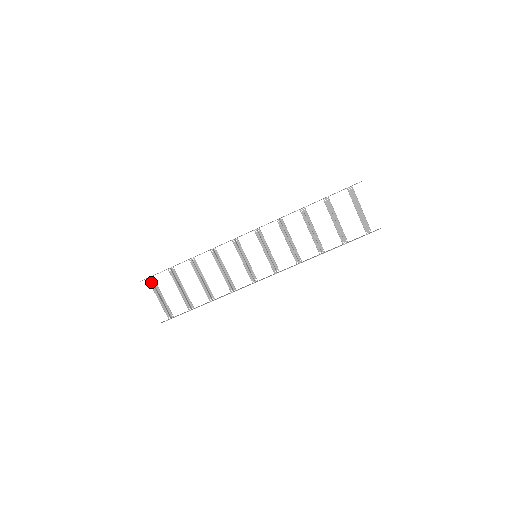
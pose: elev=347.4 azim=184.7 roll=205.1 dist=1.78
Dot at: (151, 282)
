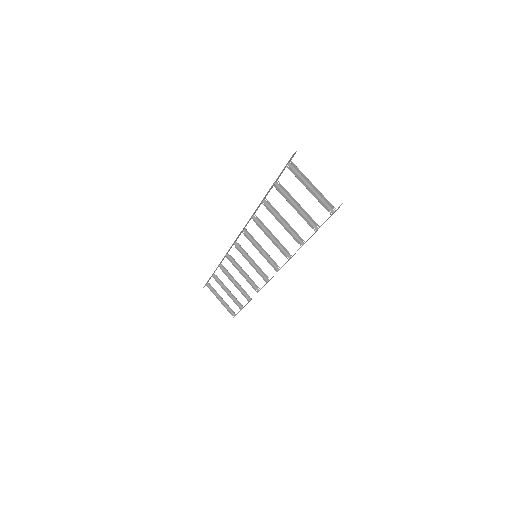
Dot at: (209, 287)
